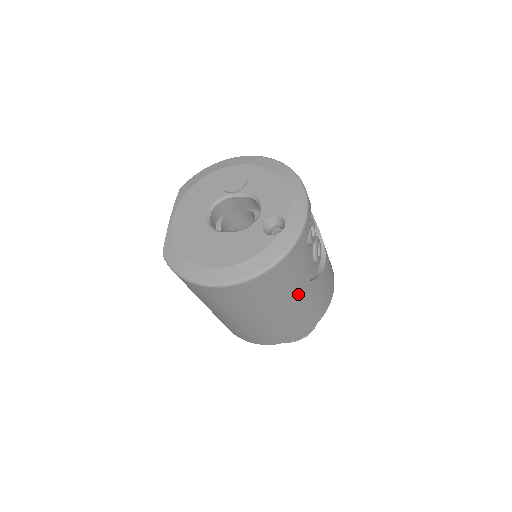
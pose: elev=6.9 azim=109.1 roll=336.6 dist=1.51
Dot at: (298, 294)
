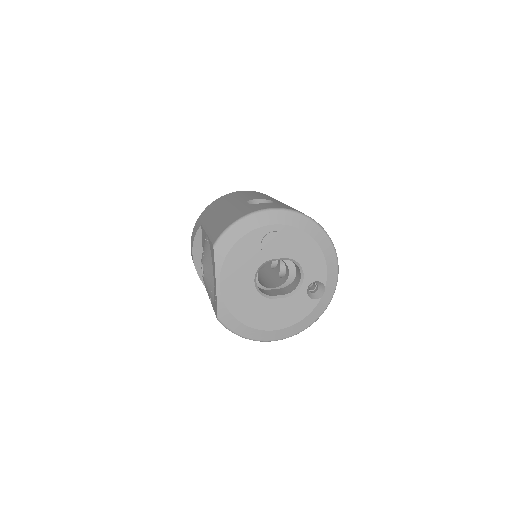
Dot at: occluded
